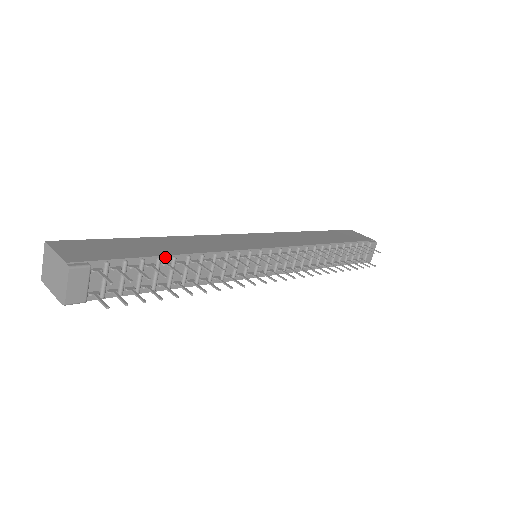
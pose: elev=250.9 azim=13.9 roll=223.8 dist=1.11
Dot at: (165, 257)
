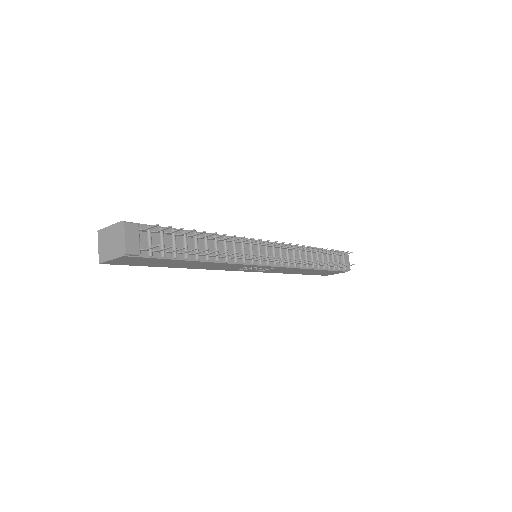
Dot at: occluded
